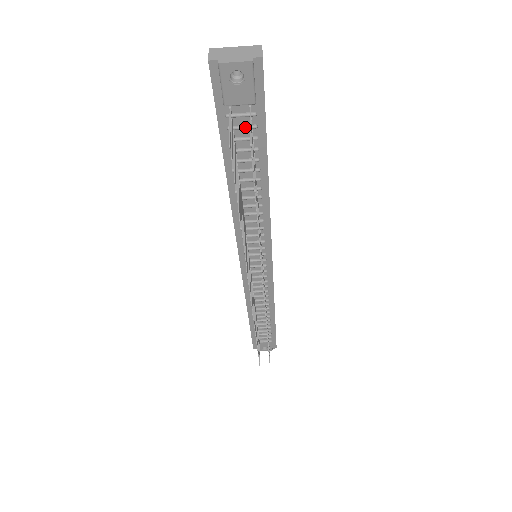
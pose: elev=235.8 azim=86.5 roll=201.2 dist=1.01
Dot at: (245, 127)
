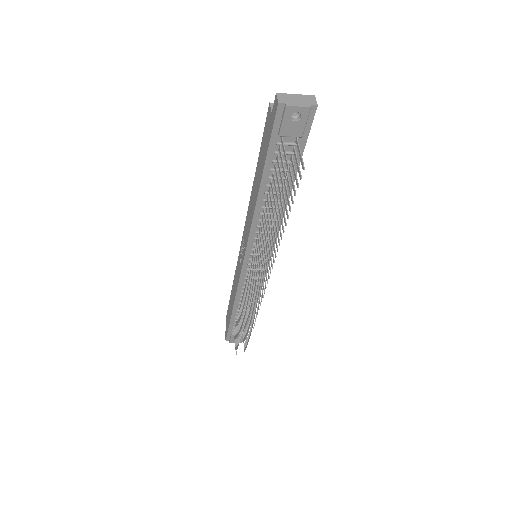
Dot at: (288, 153)
